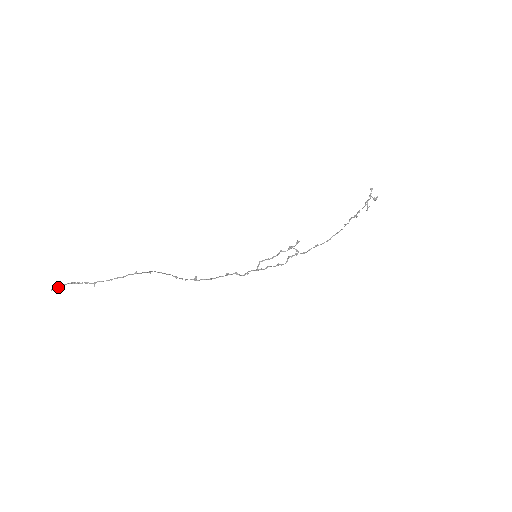
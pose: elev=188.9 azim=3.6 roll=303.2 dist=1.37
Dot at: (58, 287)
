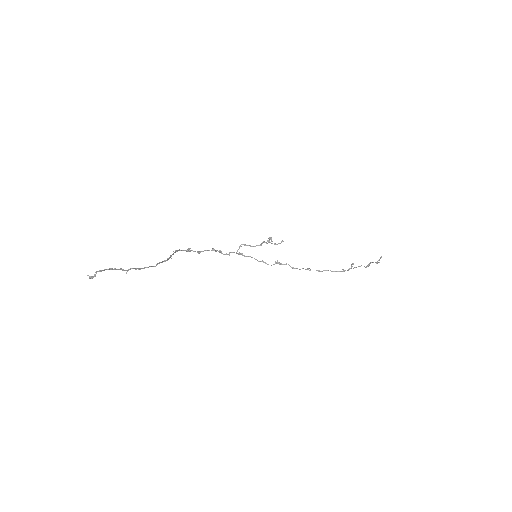
Dot at: (96, 273)
